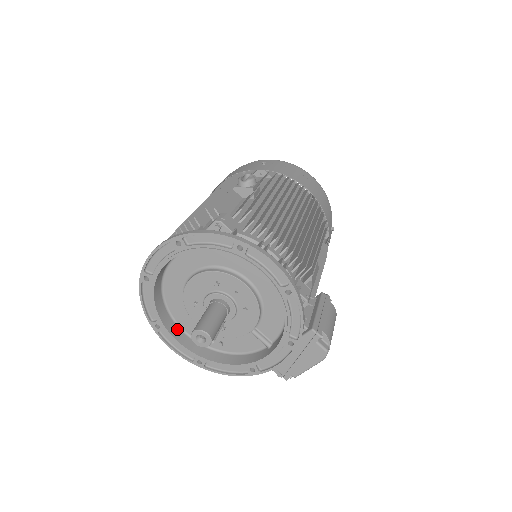
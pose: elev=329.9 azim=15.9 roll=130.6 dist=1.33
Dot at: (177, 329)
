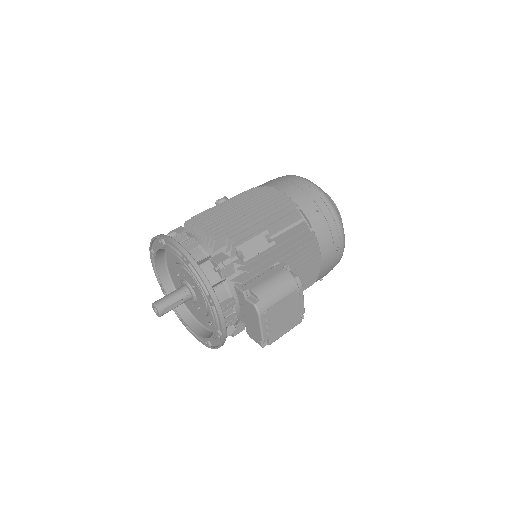
Dot at: (195, 322)
